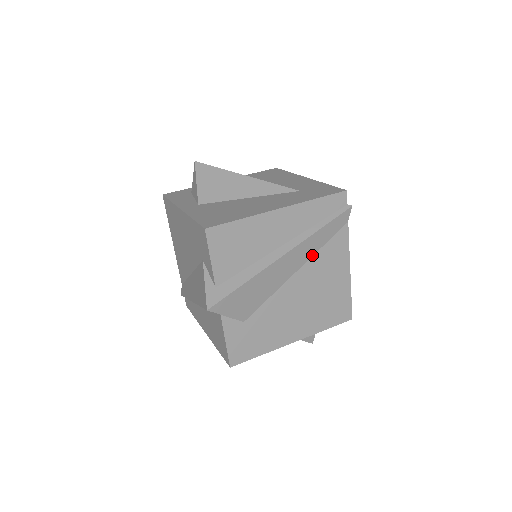
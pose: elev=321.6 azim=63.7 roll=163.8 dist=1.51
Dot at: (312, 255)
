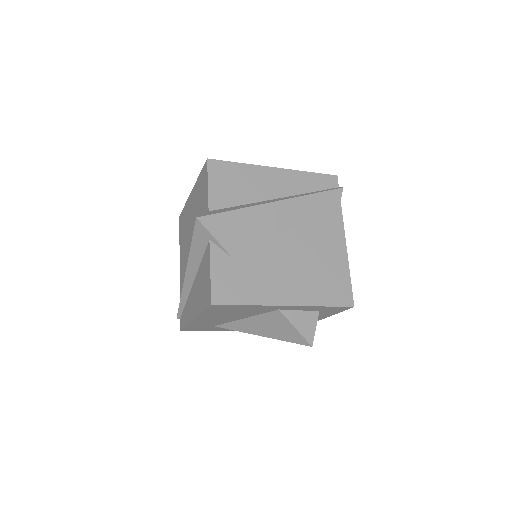
Dot at: (306, 219)
